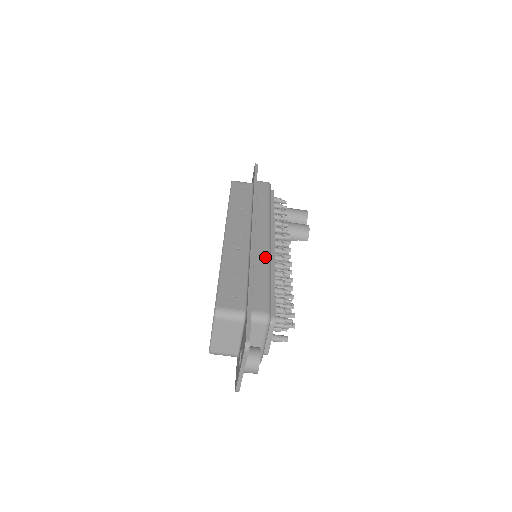
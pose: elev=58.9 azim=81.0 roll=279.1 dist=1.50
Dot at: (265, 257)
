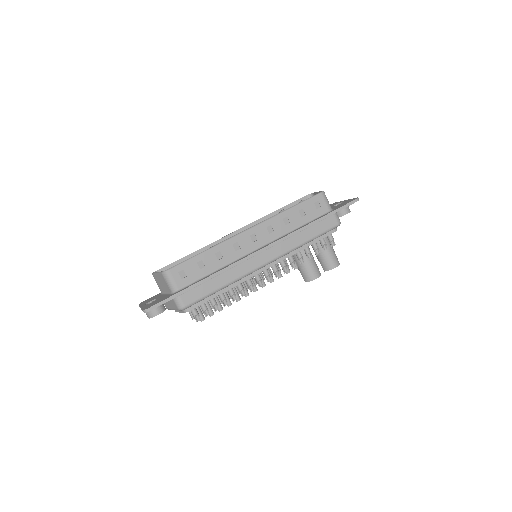
Dot at: (240, 274)
